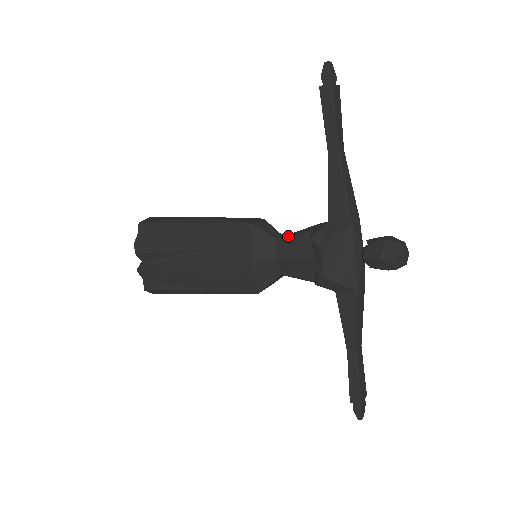
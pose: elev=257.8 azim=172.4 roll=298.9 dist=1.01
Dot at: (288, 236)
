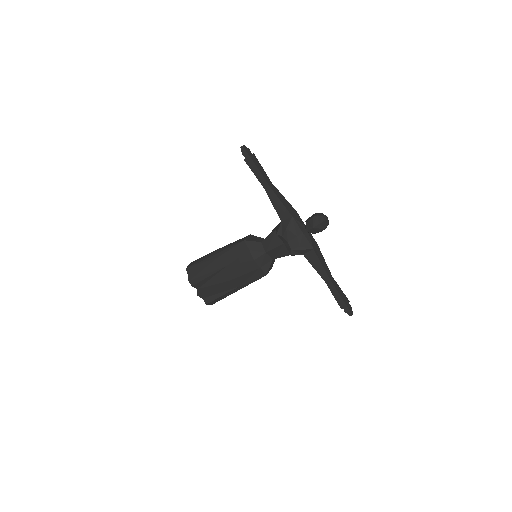
Dot at: (266, 238)
